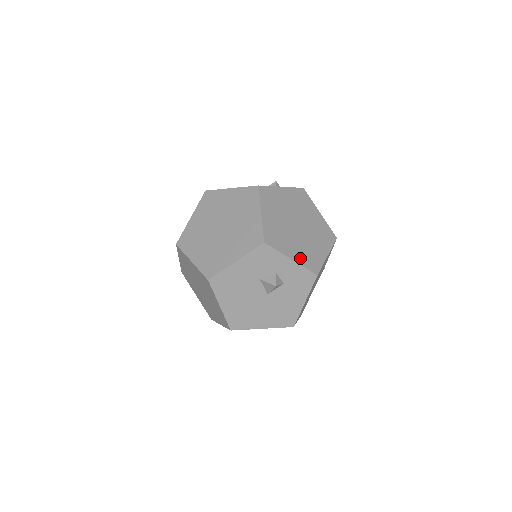
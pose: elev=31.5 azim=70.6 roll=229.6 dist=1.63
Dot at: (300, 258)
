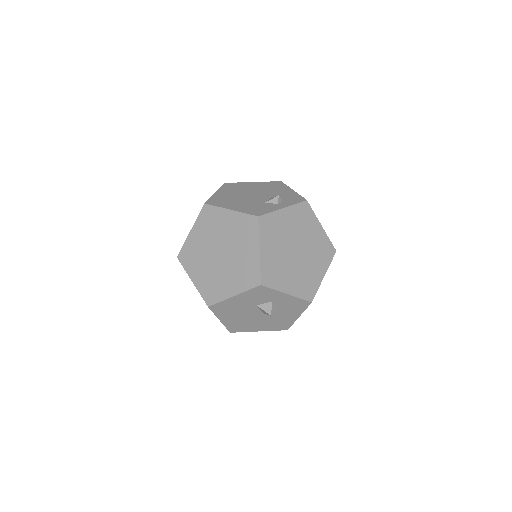
Dot at: (296, 289)
